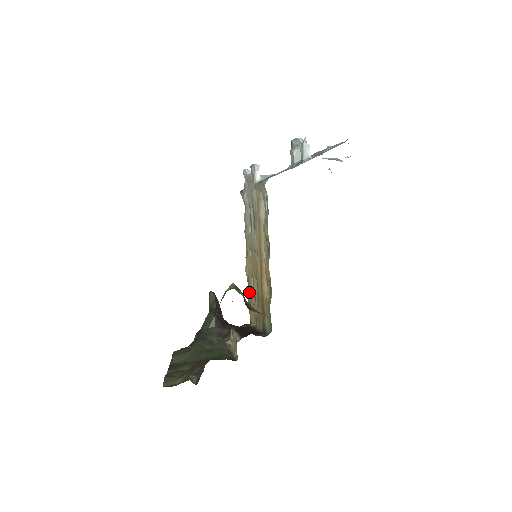
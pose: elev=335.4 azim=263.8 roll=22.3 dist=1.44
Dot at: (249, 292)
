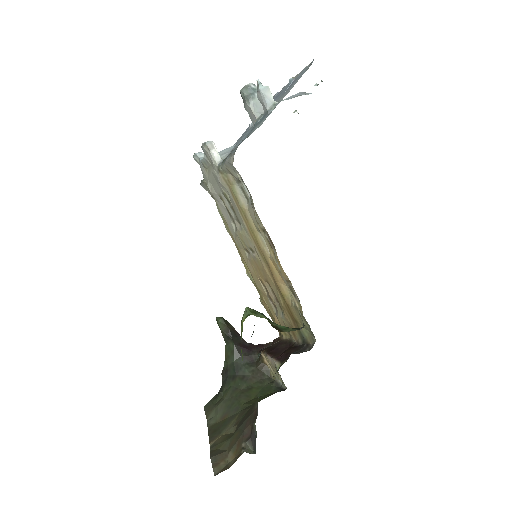
Dot at: (263, 299)
